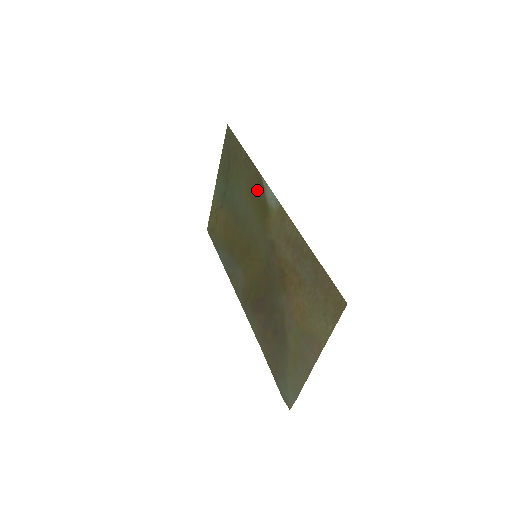
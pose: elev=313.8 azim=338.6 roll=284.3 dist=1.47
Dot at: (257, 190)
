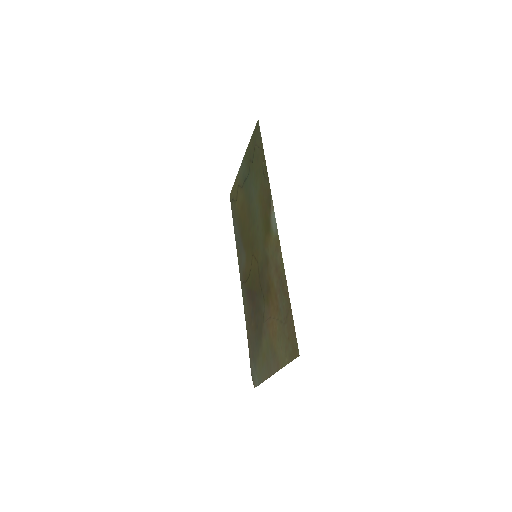
Dot at: (266, 204)
